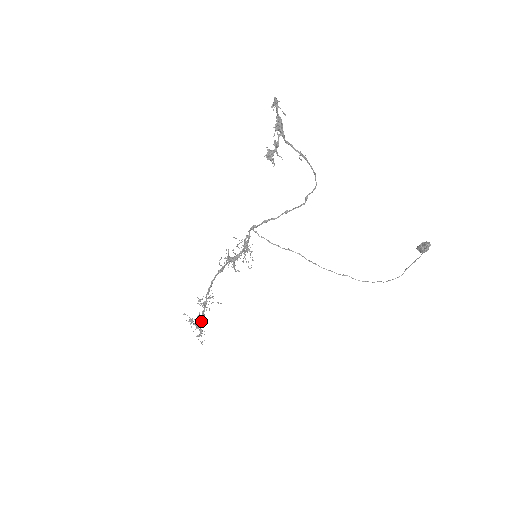
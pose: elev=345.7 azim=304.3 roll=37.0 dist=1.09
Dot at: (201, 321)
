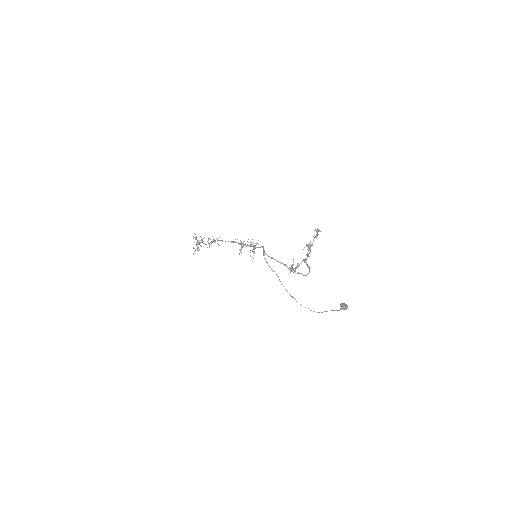
Dot at: occluded
